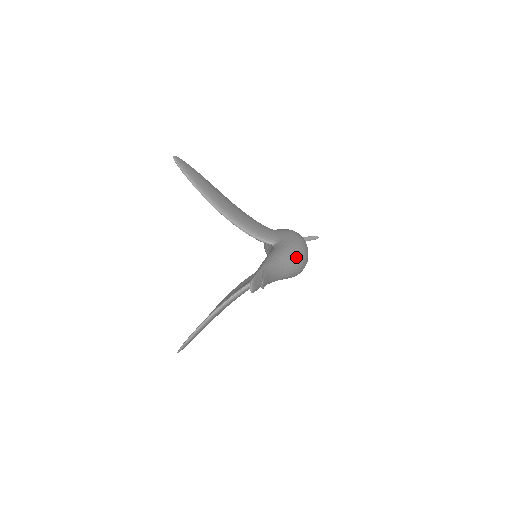
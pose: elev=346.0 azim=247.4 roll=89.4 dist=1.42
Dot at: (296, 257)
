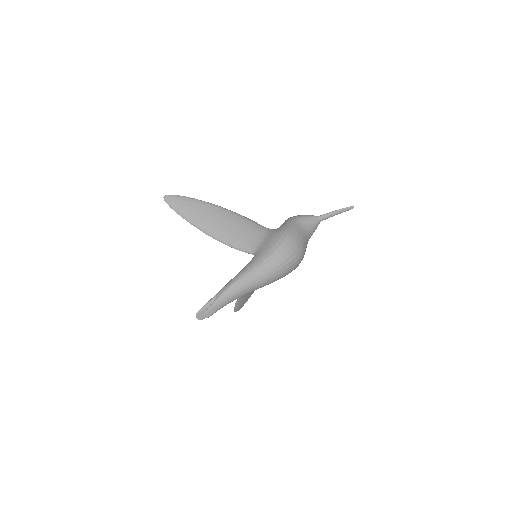
Dot at: (263, 273)
